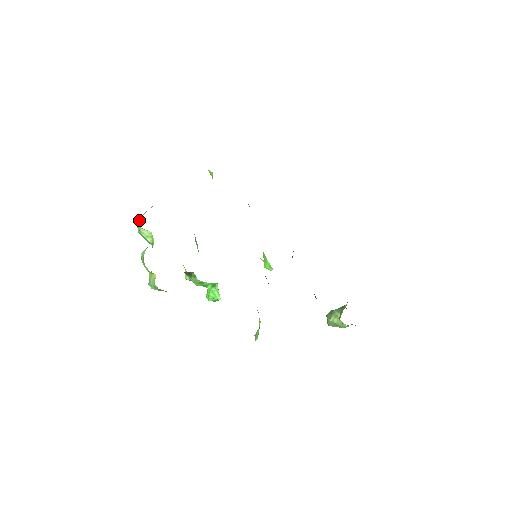
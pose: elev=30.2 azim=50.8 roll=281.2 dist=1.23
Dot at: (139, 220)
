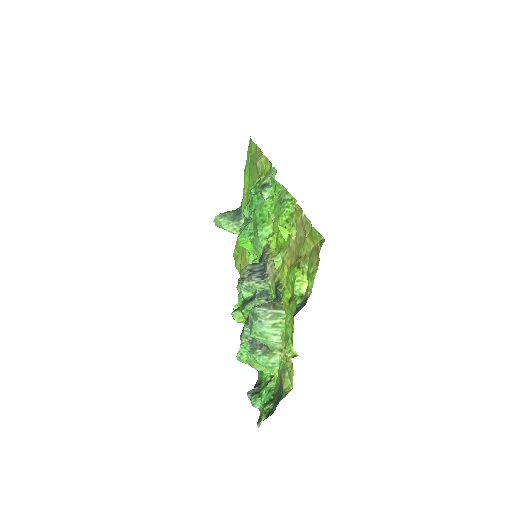
Dot at: (276, 343)
